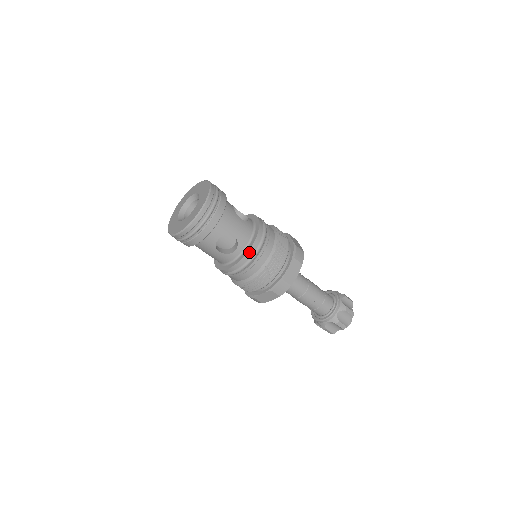
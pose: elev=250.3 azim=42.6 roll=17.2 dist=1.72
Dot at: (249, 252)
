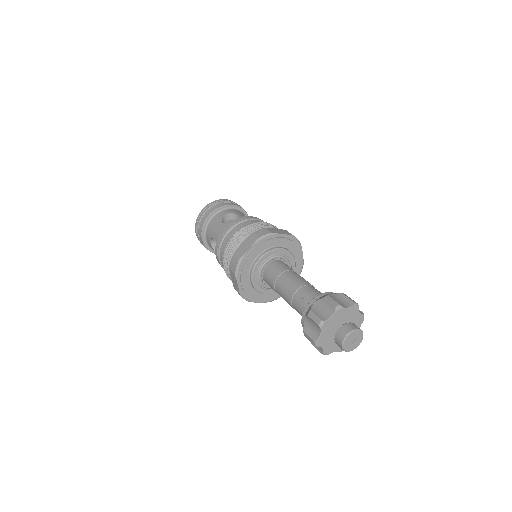
Dot at: (245, 217)
